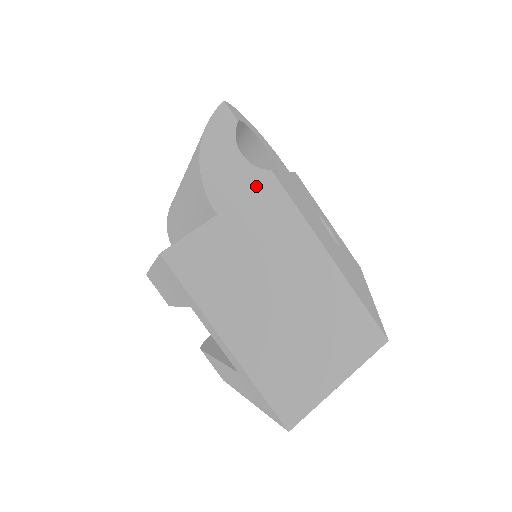
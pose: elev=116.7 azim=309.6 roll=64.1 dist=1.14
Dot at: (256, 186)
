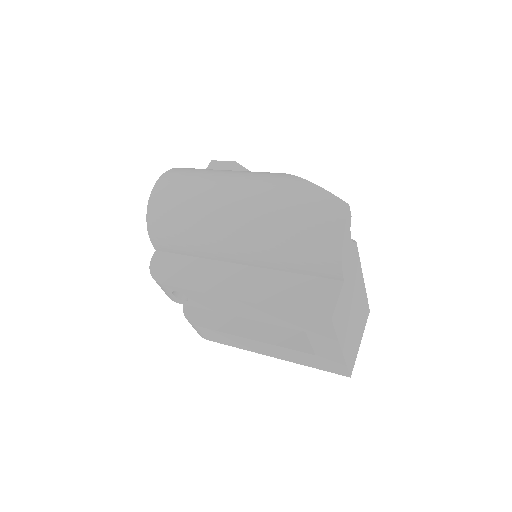
Dot at: (353, 255)
